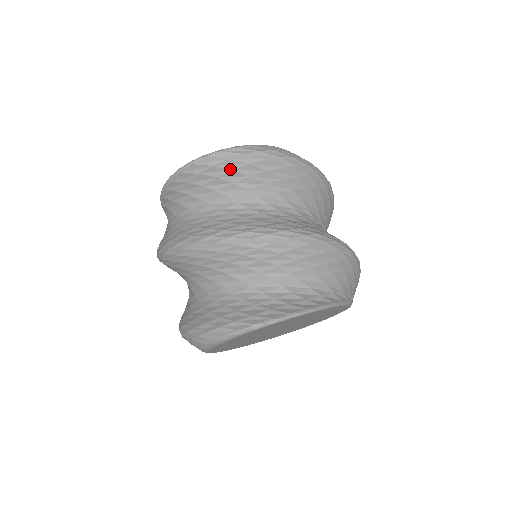
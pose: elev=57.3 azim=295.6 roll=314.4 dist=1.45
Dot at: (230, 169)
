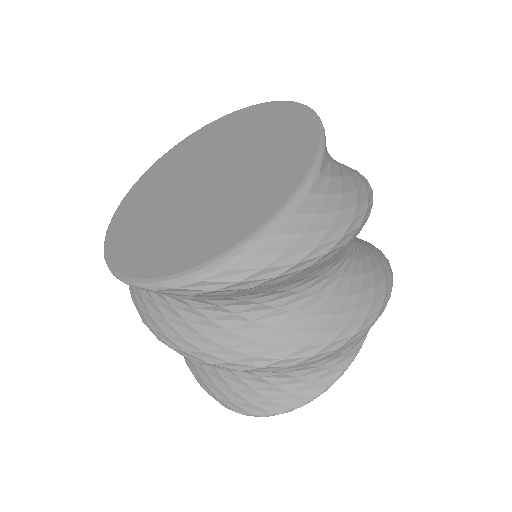
Dot at: (196, 296)
